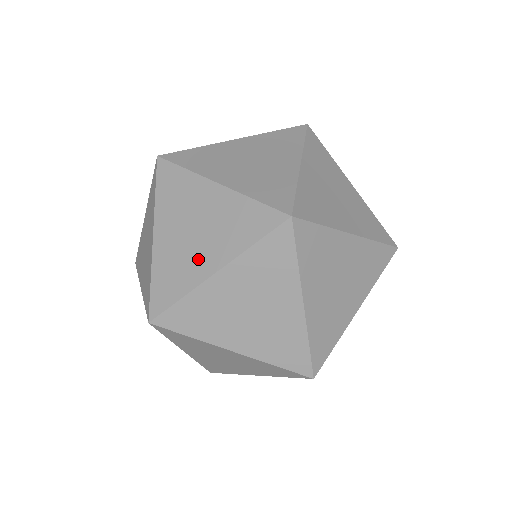
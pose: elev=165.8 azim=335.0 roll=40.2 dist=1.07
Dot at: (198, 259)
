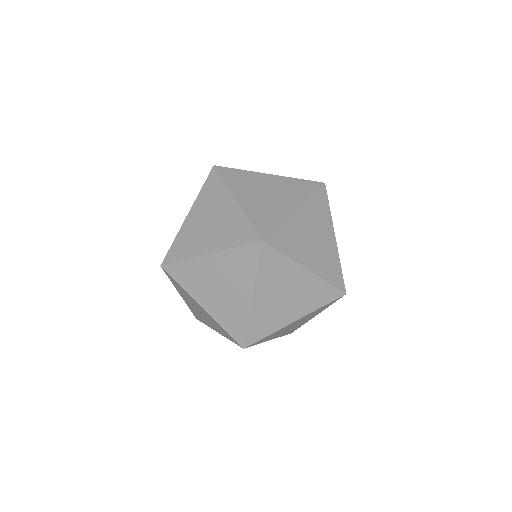
Dot at: occluded
